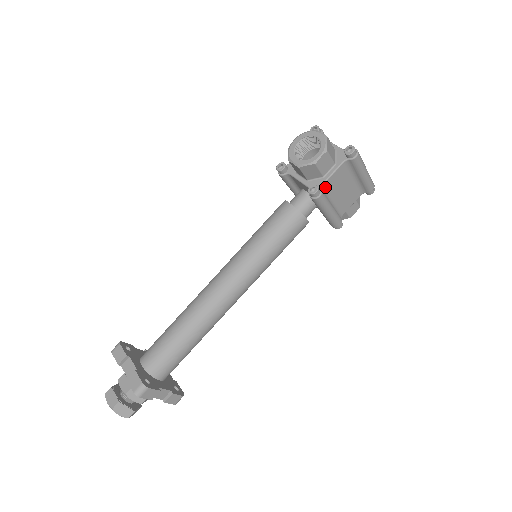
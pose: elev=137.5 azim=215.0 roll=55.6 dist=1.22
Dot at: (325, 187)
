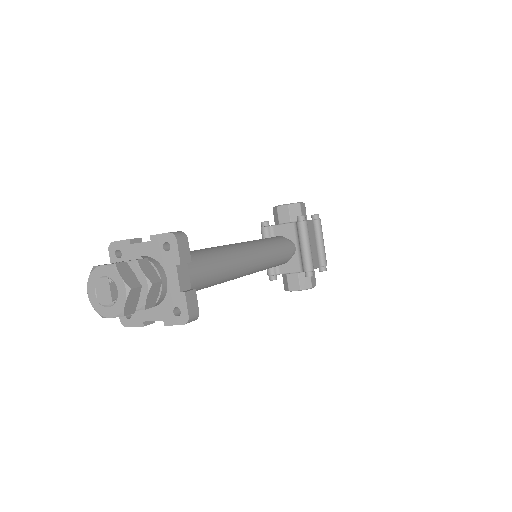
Dot at: occluded
